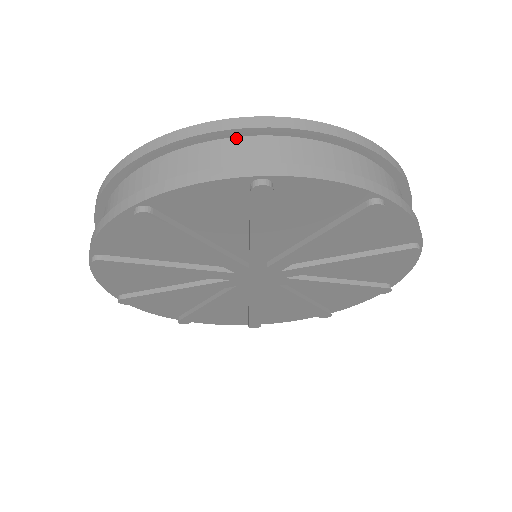
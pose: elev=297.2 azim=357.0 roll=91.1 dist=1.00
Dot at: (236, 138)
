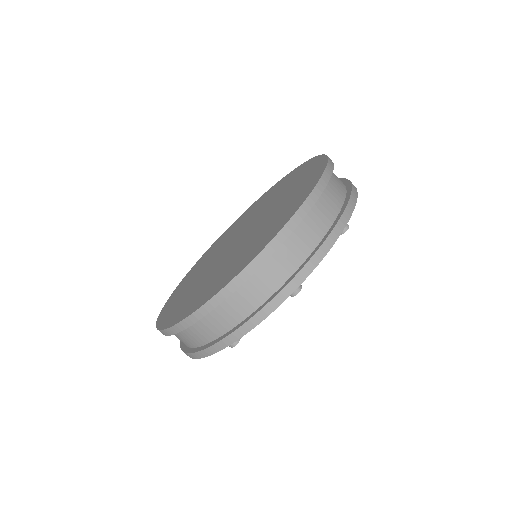
Dot at: occluded
